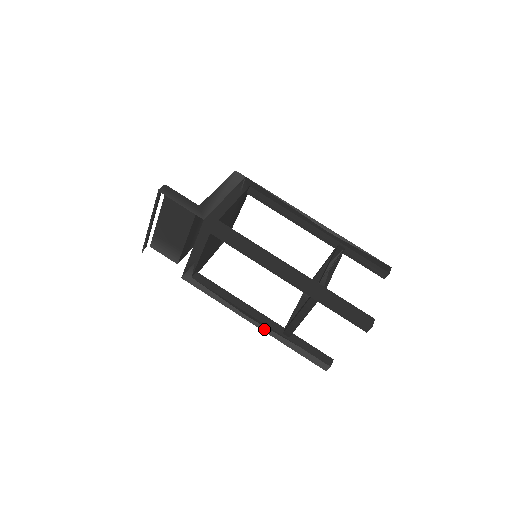
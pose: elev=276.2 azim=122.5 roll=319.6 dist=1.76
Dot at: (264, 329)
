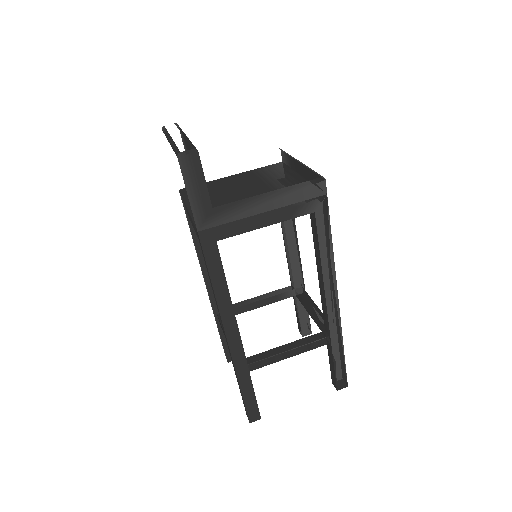
Dot at: (208, 295)
